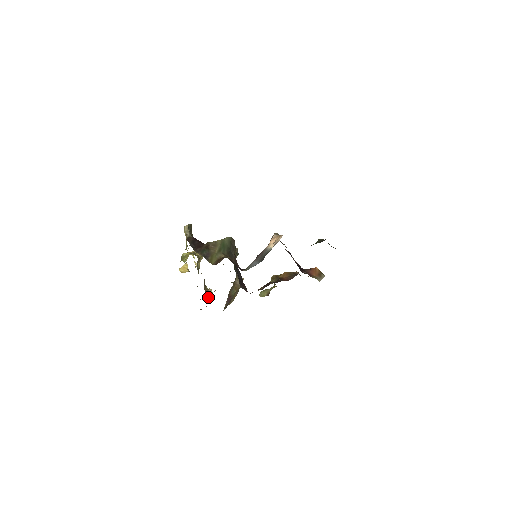
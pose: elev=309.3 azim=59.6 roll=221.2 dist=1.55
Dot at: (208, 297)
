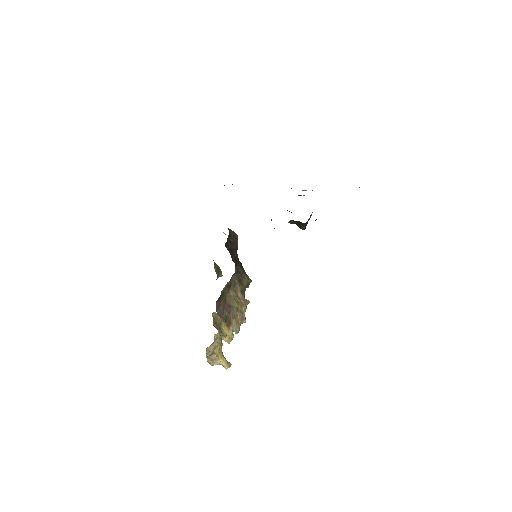
Dot at: (222, 359)
